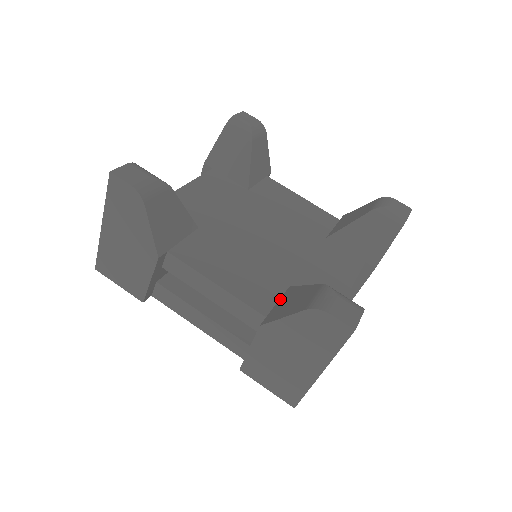
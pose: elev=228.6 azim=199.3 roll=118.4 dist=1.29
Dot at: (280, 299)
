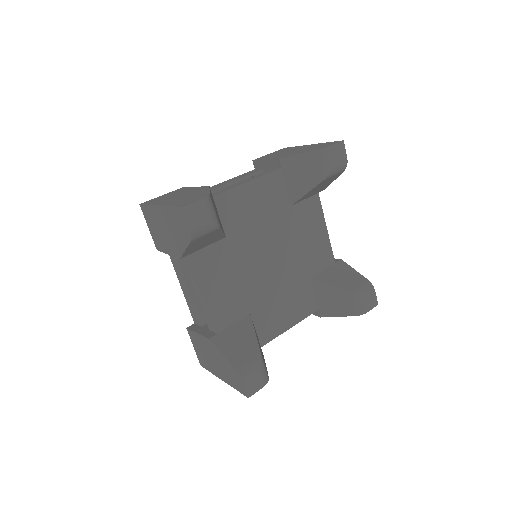
Dot at: (315, 293)
